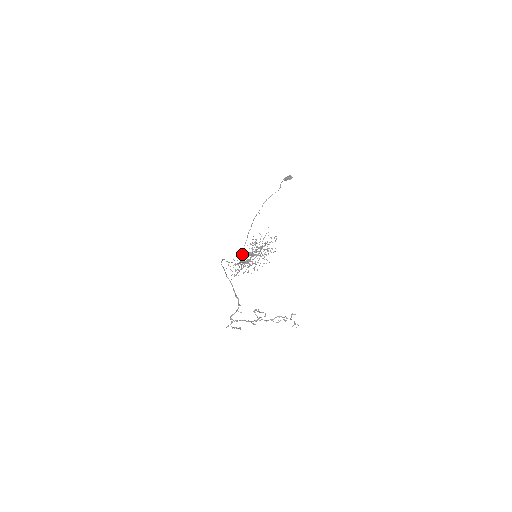
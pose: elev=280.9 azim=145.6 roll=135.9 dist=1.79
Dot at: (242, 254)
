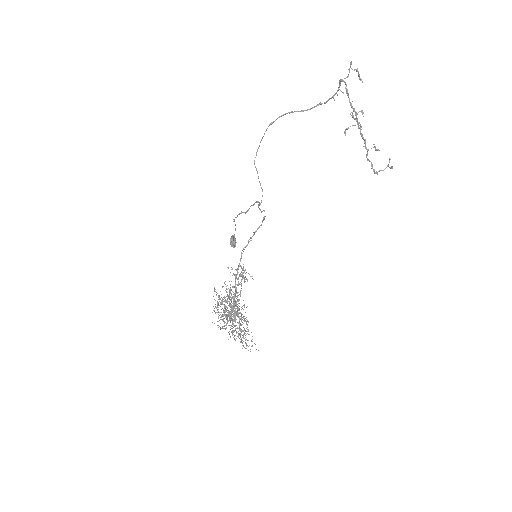
Dot at: (256, 202)
